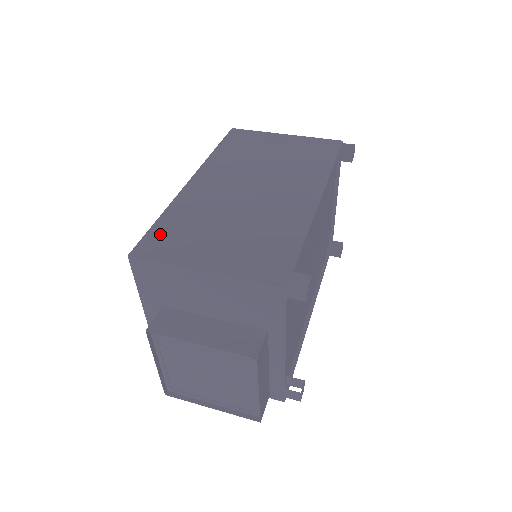
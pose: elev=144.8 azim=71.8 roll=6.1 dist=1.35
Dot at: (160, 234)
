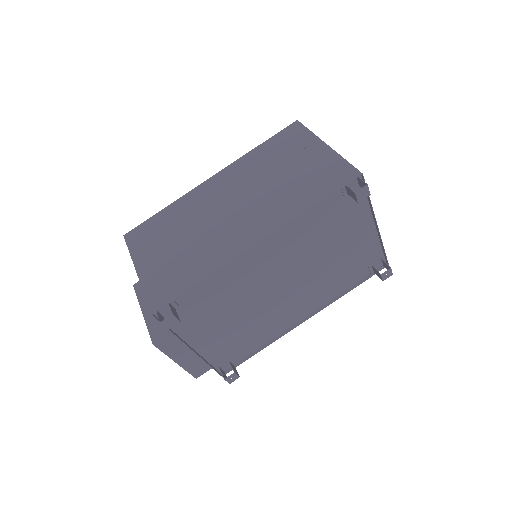
Dot at: (149, 226)
